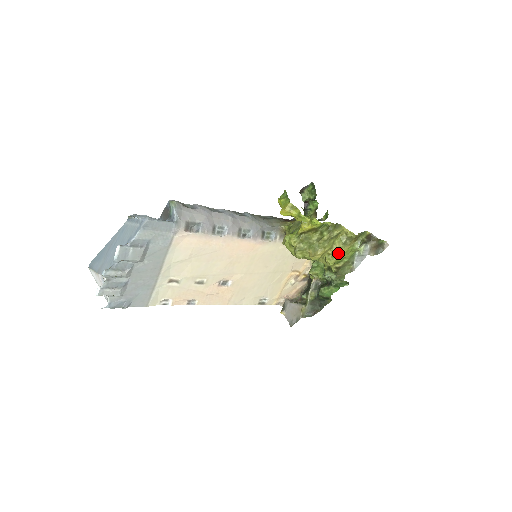
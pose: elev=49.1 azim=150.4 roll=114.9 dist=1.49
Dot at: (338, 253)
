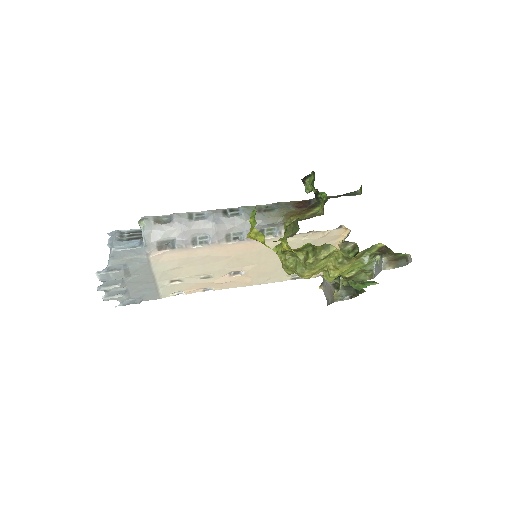
Dot at: (335, 272)
